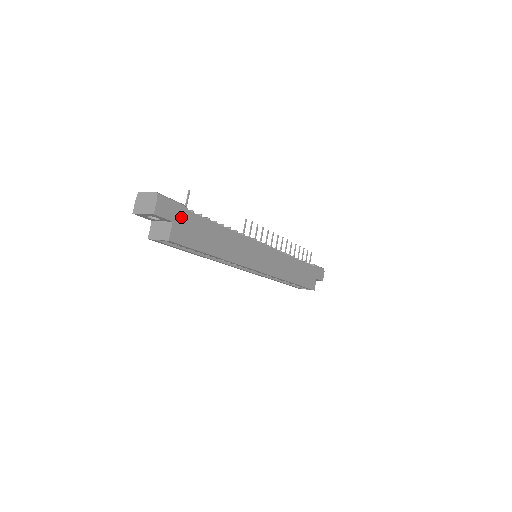
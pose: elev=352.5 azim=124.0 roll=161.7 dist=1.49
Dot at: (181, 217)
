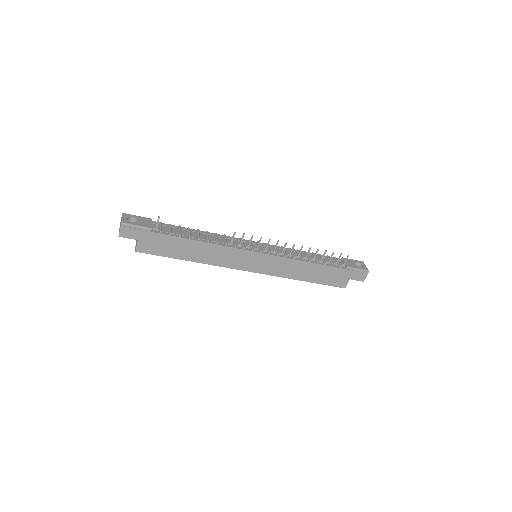
Dot at: (147, 237)
